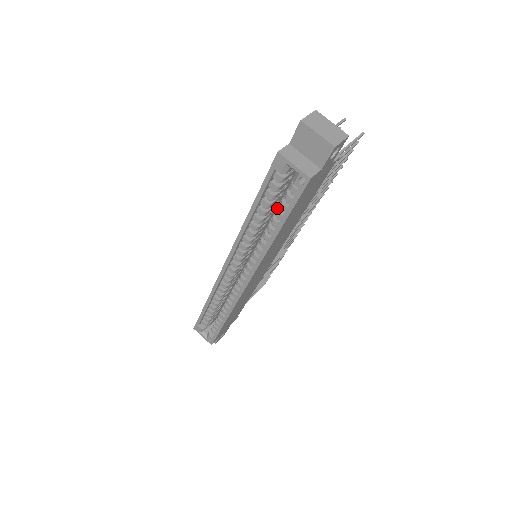
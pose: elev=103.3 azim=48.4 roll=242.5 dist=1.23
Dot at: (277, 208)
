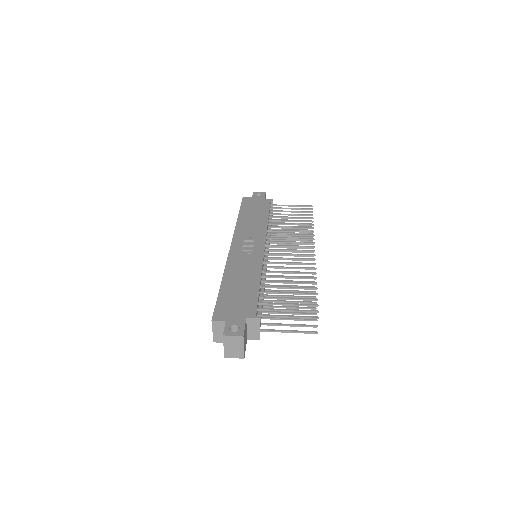
Dot at: occluded
